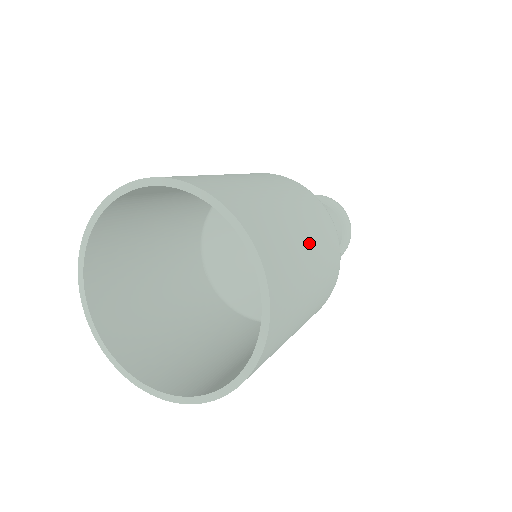
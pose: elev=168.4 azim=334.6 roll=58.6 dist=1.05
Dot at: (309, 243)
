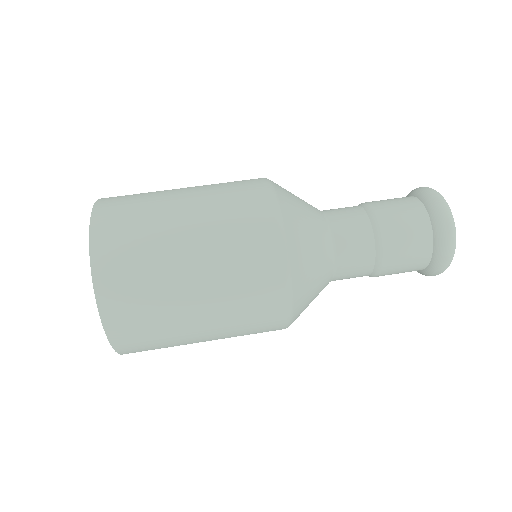
Dot at: occluded
